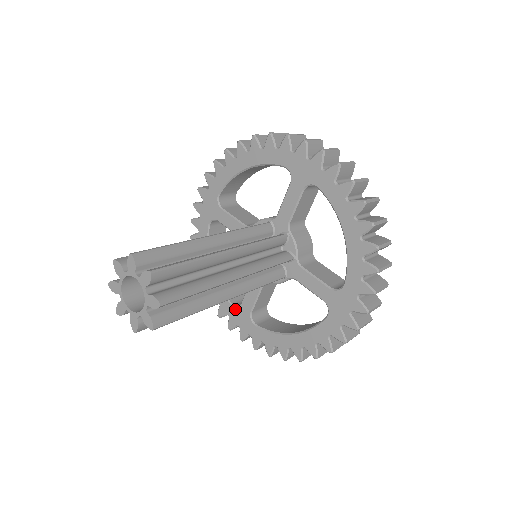
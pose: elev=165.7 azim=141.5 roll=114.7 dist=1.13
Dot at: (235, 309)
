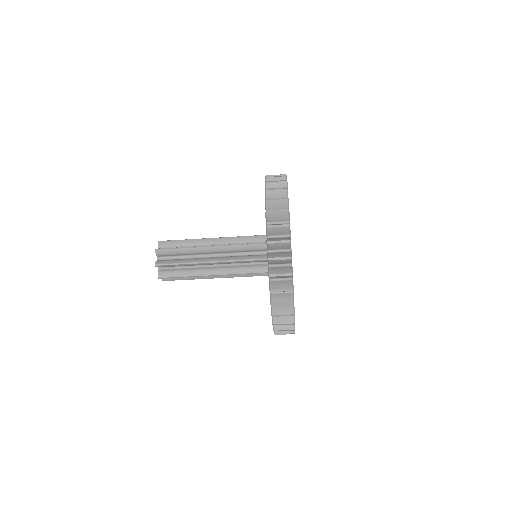
Dot at: occluded
